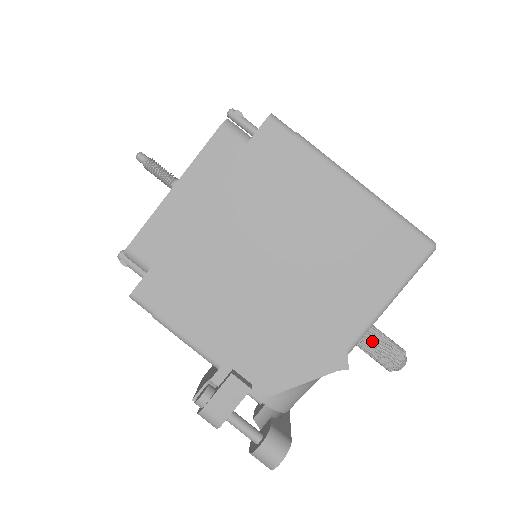
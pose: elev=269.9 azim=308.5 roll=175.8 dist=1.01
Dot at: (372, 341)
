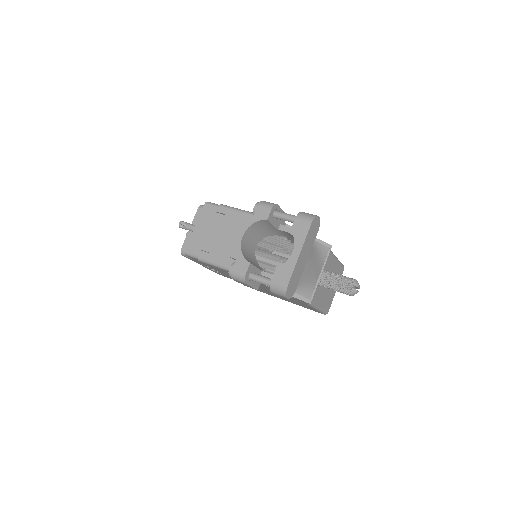
Dot at: occluded
